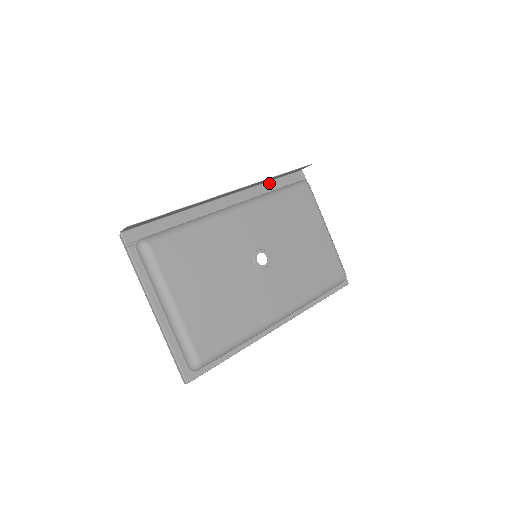
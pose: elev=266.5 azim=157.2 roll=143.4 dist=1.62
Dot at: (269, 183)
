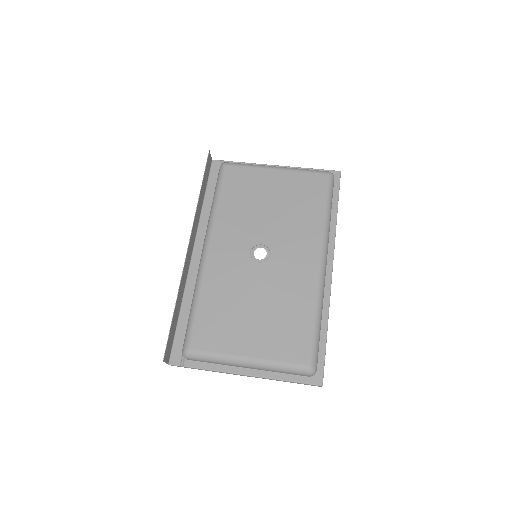
Dot at: (205, 202)
